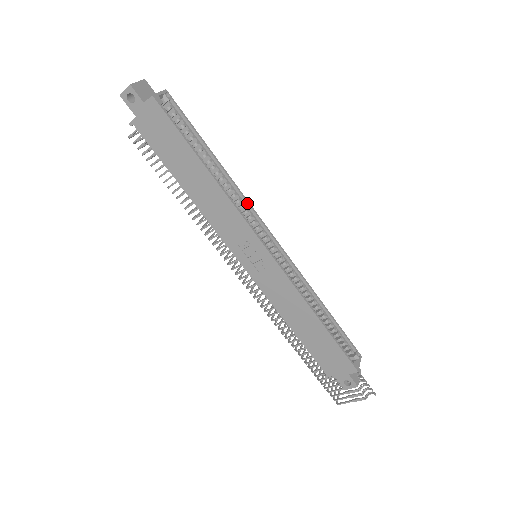
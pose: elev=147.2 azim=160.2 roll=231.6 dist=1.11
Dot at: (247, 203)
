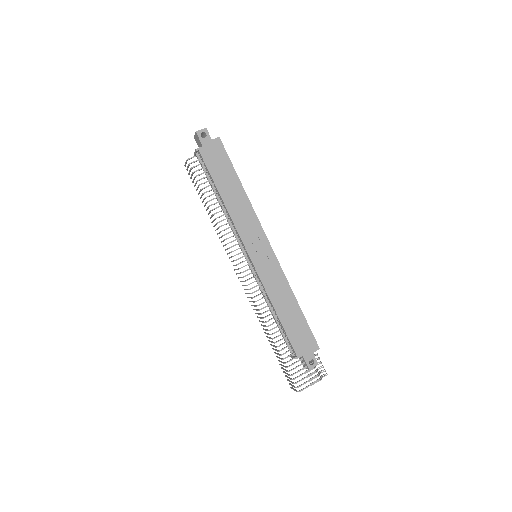
Dot at: occluded
